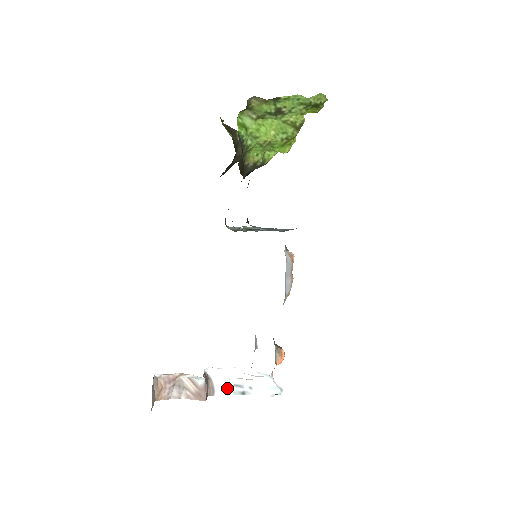
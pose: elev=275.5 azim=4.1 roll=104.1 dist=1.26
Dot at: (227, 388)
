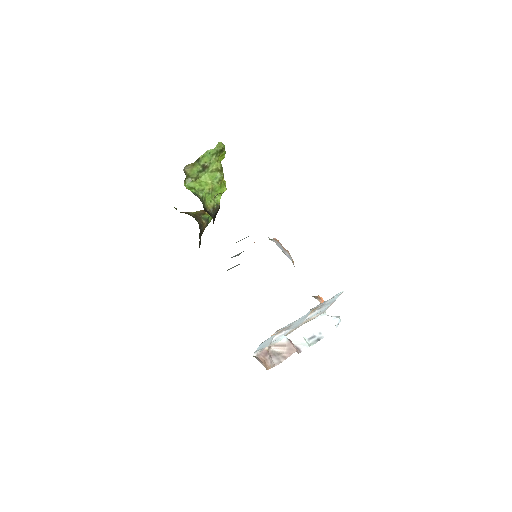
Dot at: (306, 342)
